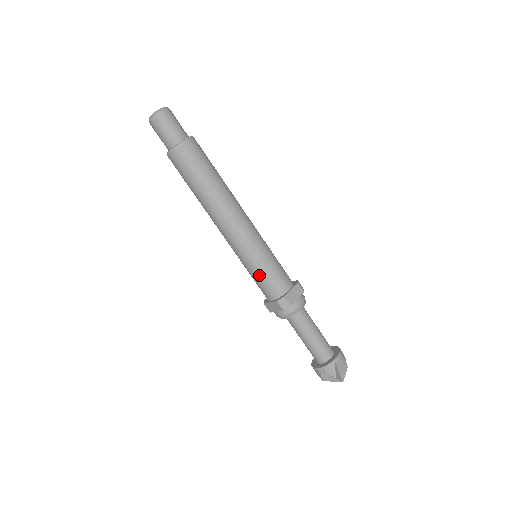
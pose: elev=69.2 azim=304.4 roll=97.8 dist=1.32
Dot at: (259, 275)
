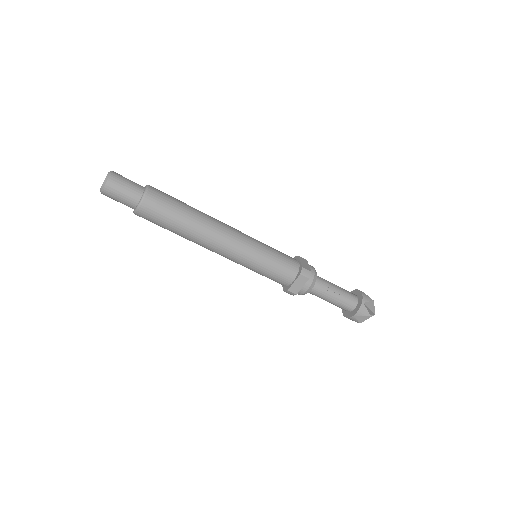
Dot at: (262, 275)
